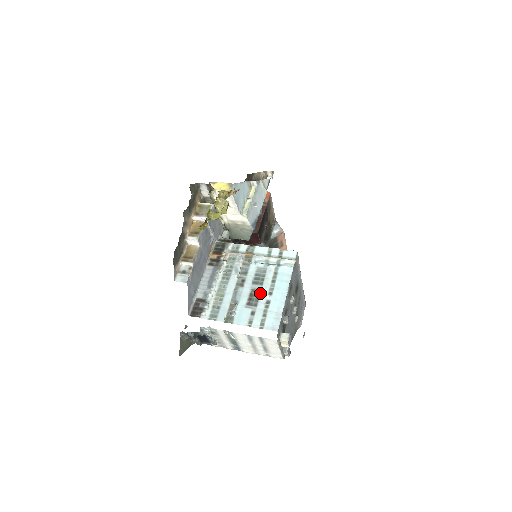
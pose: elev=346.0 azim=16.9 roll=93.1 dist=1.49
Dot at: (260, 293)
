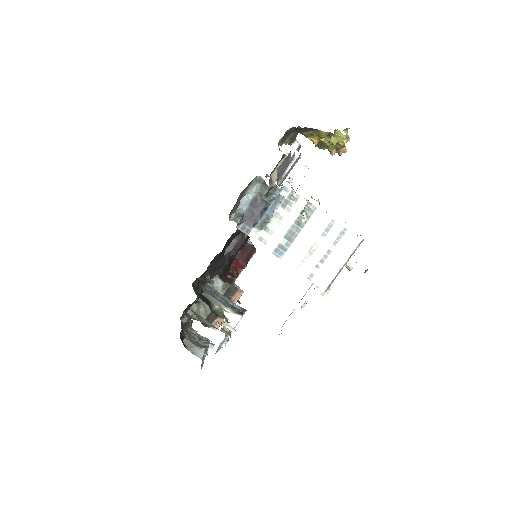
Dot at: occluded
